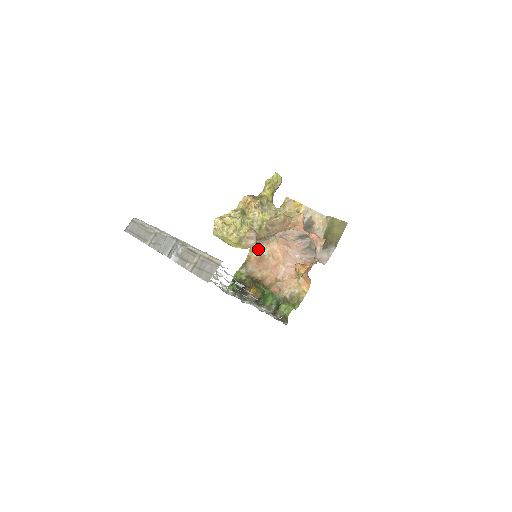
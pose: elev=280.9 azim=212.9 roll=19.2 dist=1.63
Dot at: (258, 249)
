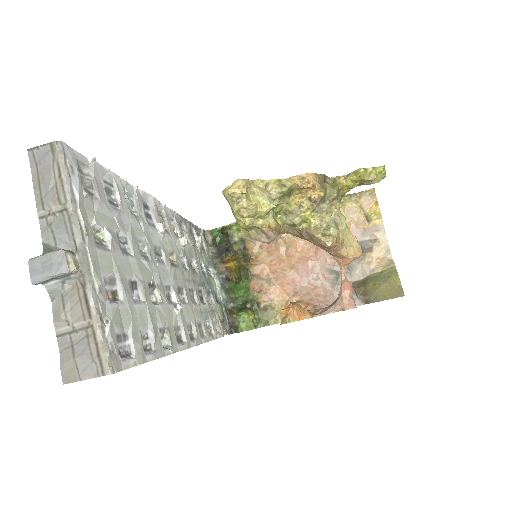
Dot at: occluded
